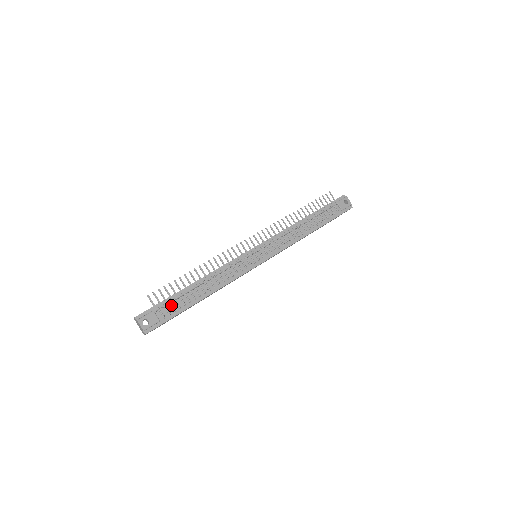
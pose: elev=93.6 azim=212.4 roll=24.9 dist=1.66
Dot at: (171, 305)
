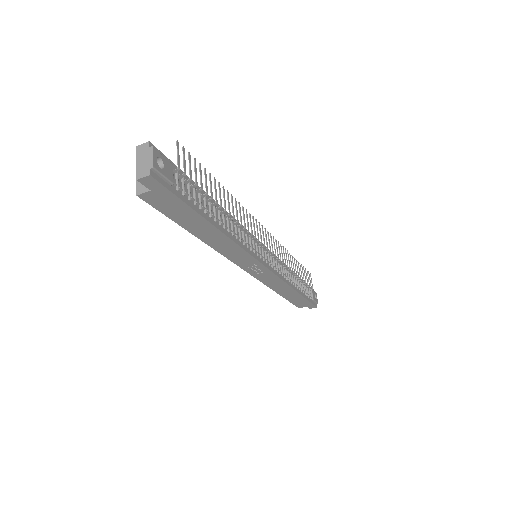
Dot at: (190, 187)
